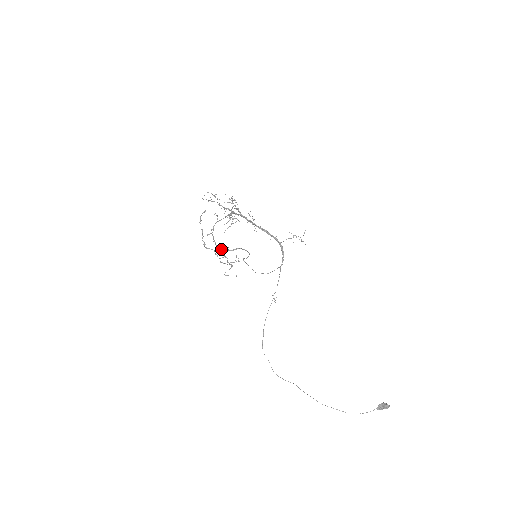
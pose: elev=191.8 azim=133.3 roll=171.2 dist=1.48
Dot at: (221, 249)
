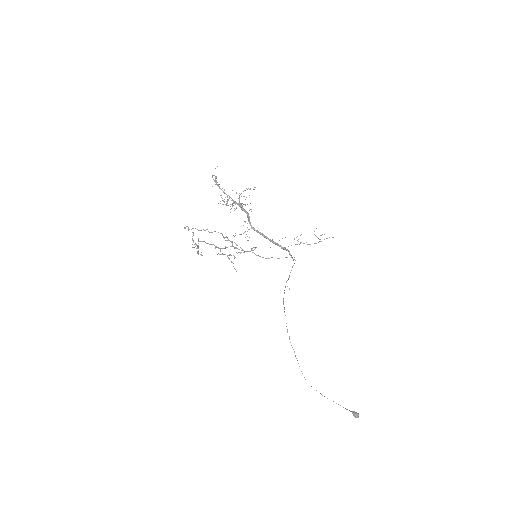
Dot at: (218, 248)
